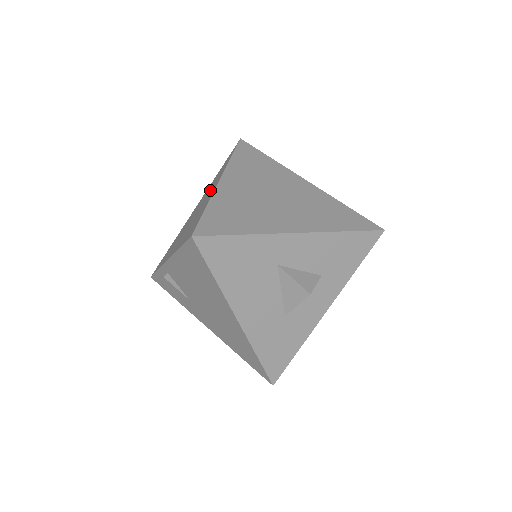
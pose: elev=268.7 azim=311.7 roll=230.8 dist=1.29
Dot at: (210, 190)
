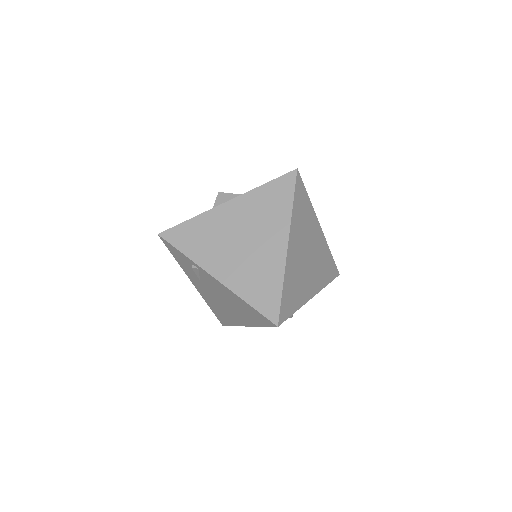
Dot at: (267, 230)
